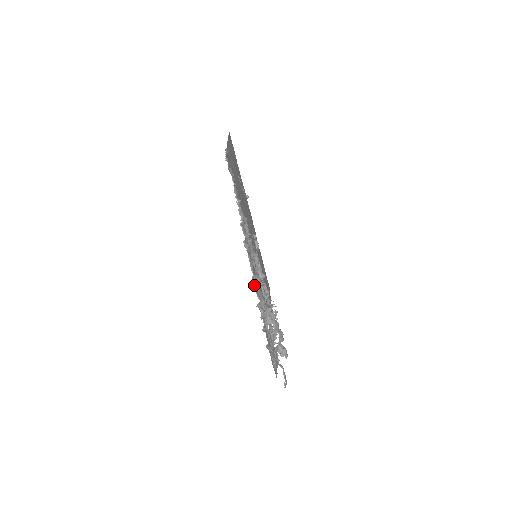
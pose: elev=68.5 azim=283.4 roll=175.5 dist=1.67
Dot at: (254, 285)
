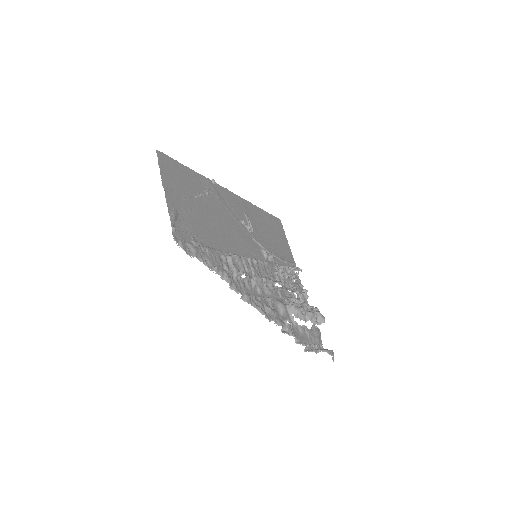
Dot at: (270, 320)
